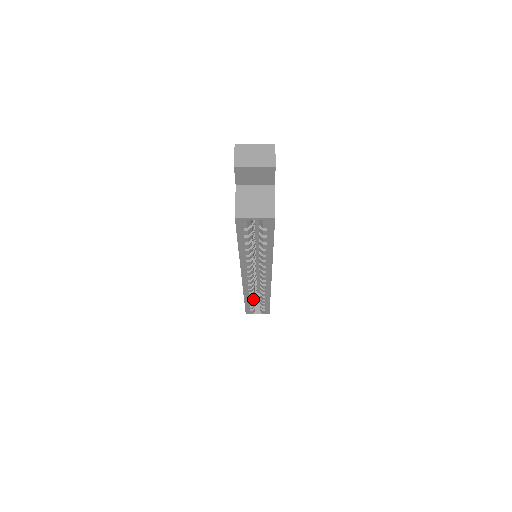
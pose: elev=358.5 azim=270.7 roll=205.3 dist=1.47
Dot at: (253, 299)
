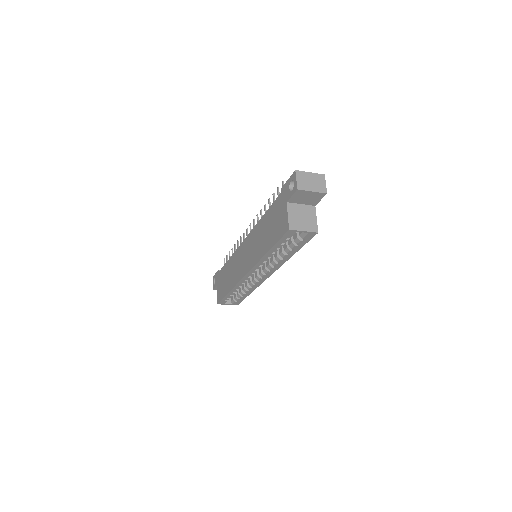
Dot at: occluded
